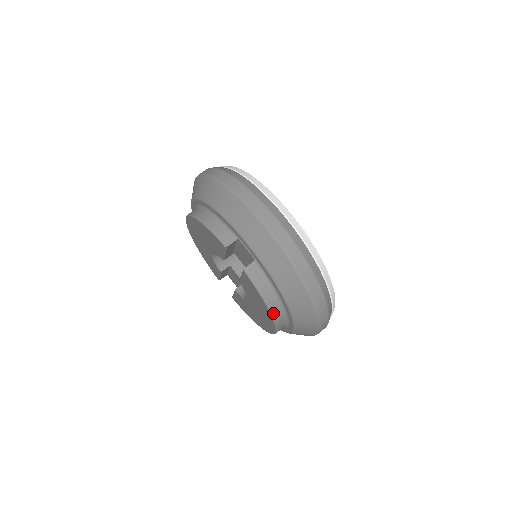
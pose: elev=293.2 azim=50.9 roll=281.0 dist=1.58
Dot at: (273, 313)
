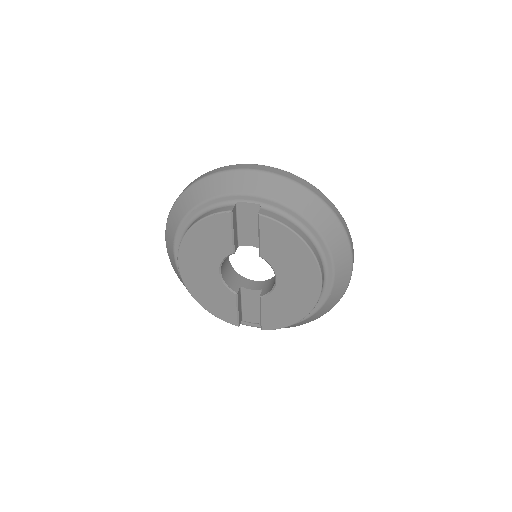
Dot at: (307, 242)
